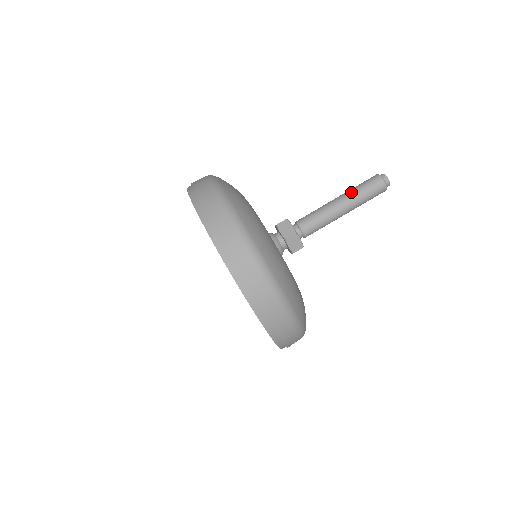
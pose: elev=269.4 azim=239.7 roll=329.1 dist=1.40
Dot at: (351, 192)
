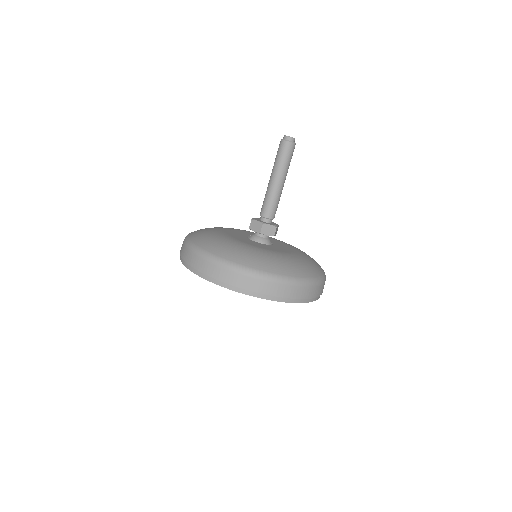
Dot at: (274, 167)
